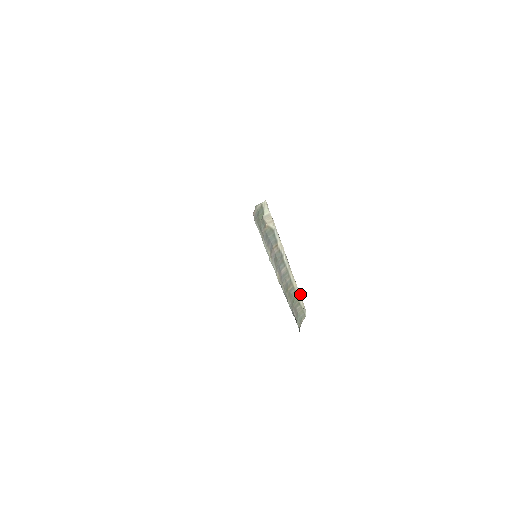
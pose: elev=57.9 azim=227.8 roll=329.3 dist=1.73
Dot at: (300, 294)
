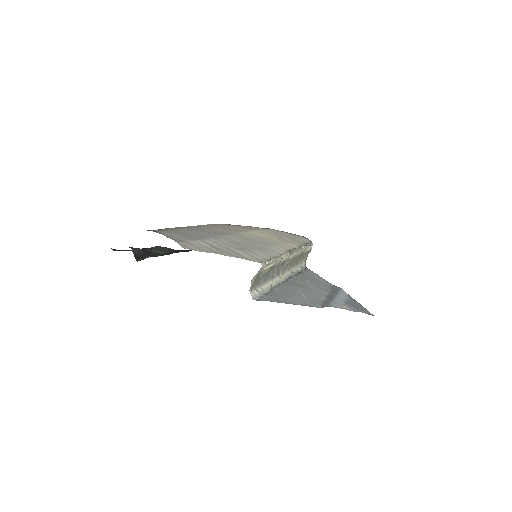
Dot at: (306, 246)
